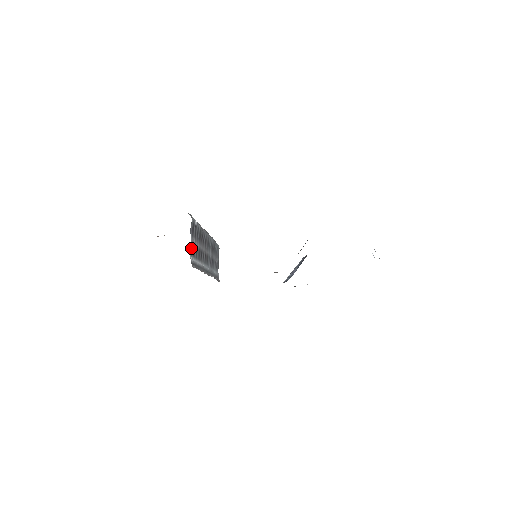
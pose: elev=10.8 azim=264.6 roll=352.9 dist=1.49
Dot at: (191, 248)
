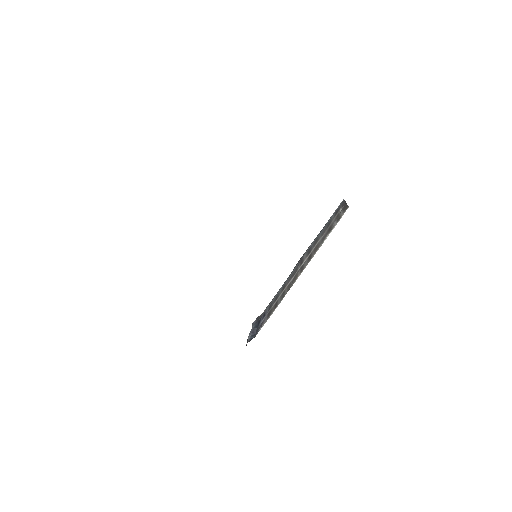
Dot at: occluded
